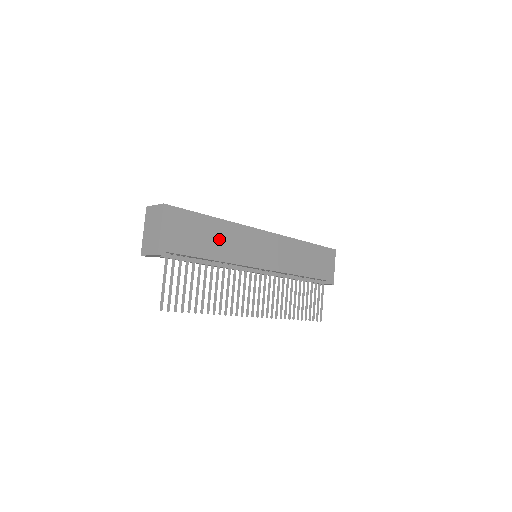
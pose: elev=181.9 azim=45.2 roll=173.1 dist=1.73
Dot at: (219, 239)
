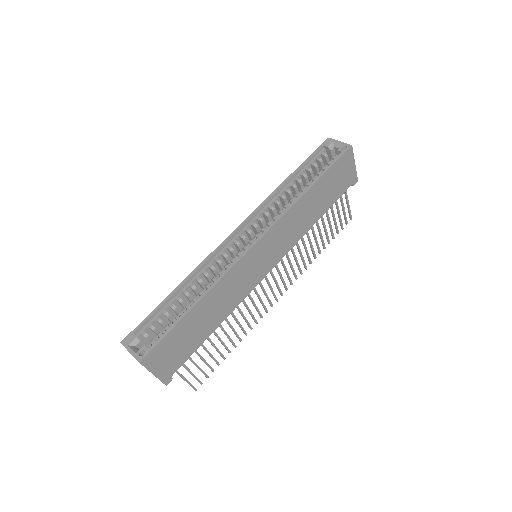
Dot at: (211, 311)
